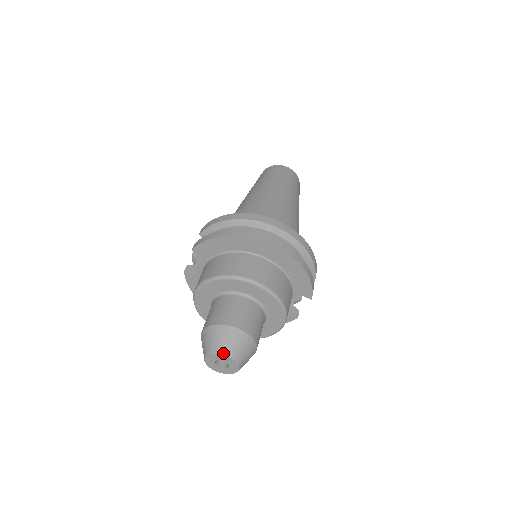
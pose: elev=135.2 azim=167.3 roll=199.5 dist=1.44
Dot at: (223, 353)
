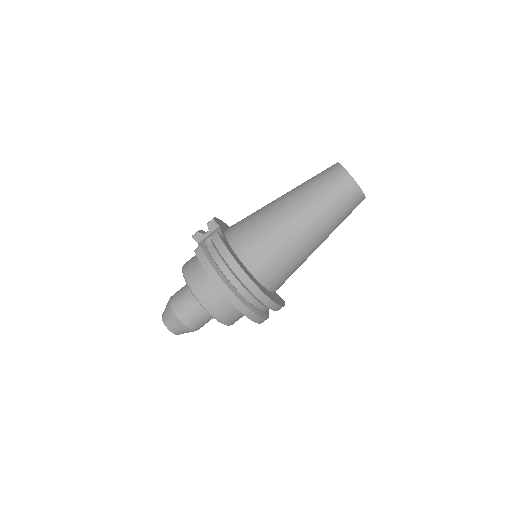
Dot at: (170, 330)
